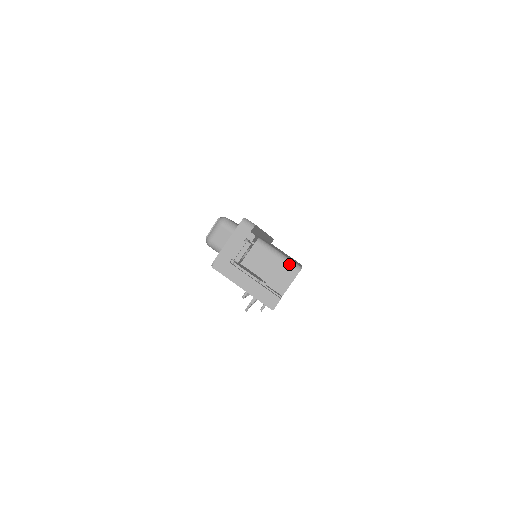
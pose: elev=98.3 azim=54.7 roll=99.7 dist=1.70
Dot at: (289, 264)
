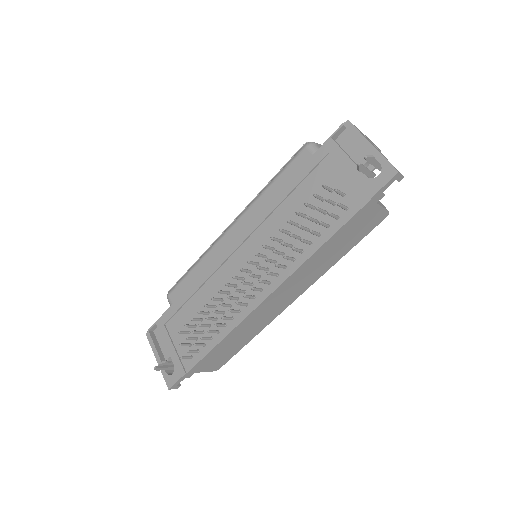
Dot at: occluded
